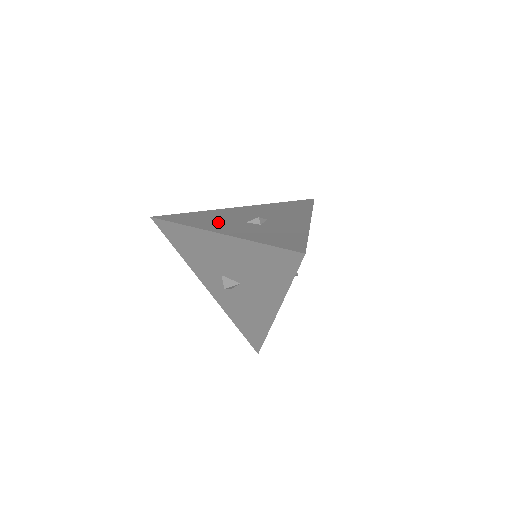
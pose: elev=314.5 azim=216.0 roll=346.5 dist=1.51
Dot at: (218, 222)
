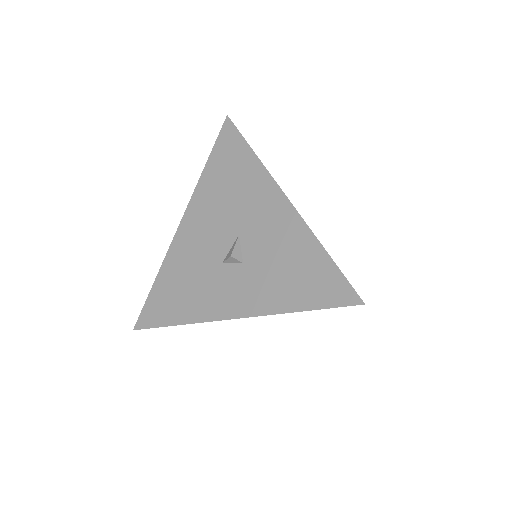
Dot at: occluded
